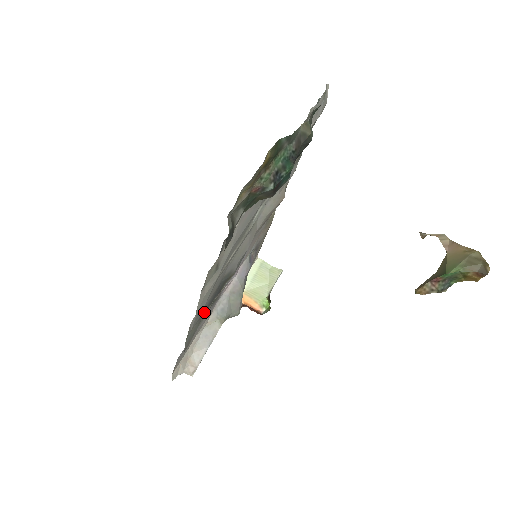
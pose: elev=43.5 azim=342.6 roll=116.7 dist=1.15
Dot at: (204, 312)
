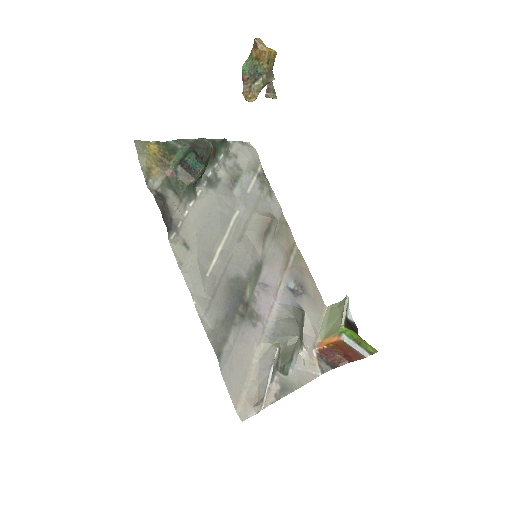
Dot at: (228, 318)
